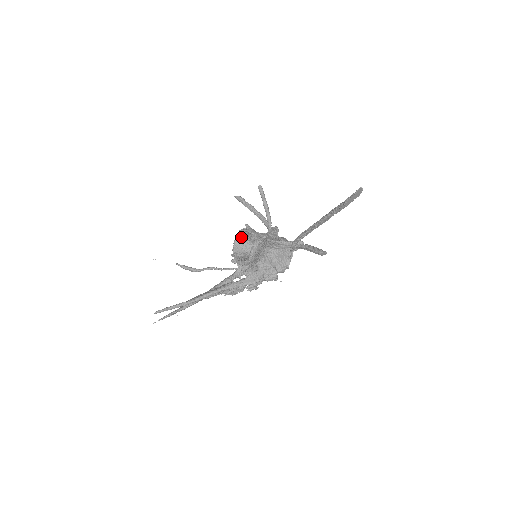
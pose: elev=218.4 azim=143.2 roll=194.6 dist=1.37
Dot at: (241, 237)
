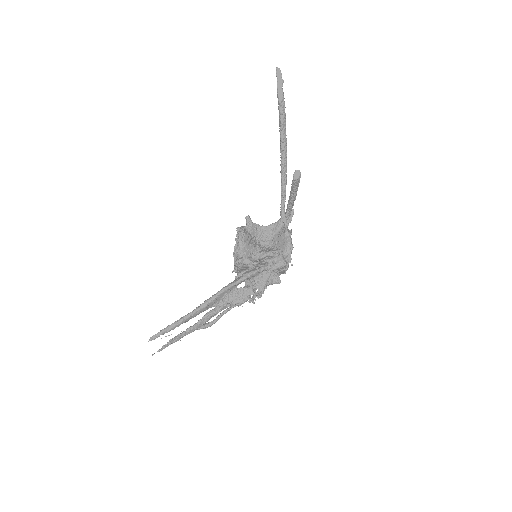
Dot at: occluded
